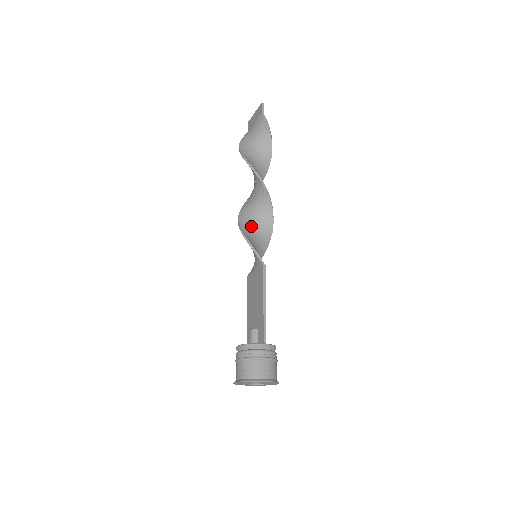
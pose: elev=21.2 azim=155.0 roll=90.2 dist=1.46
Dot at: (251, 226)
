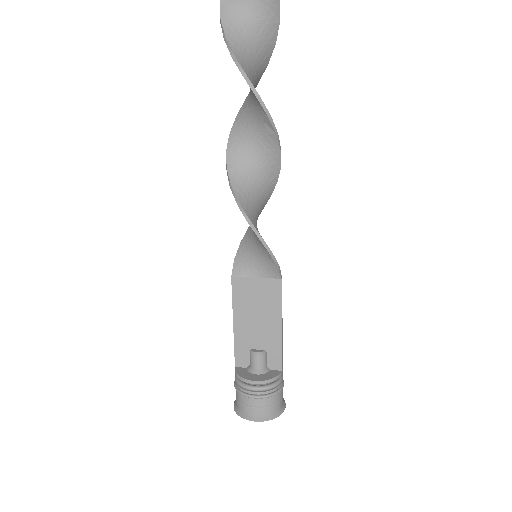
Dot at: (254, 214)
